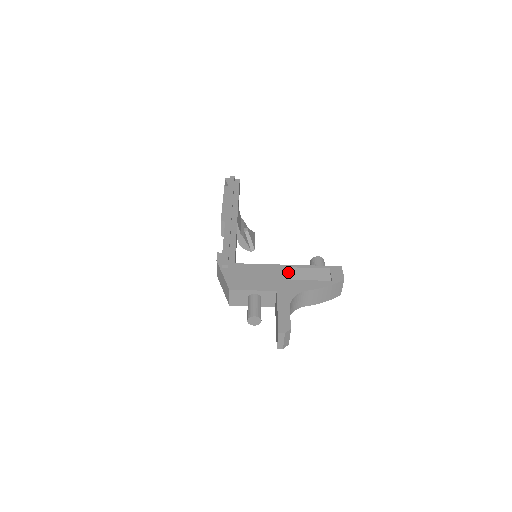
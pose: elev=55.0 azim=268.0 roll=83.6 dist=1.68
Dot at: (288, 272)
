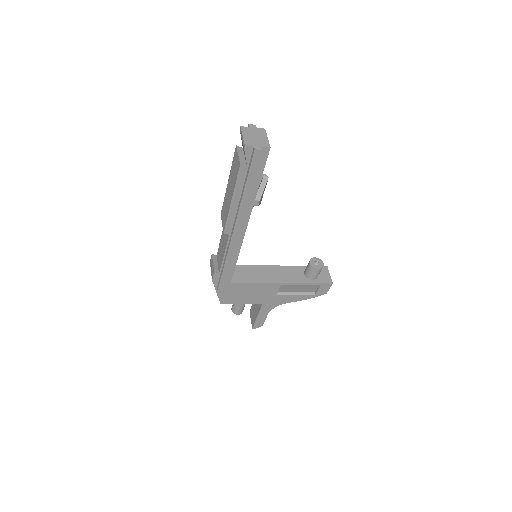
Dot at: (280, 288)
